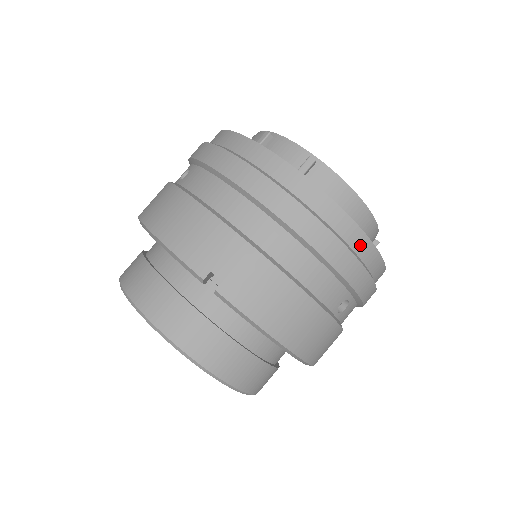
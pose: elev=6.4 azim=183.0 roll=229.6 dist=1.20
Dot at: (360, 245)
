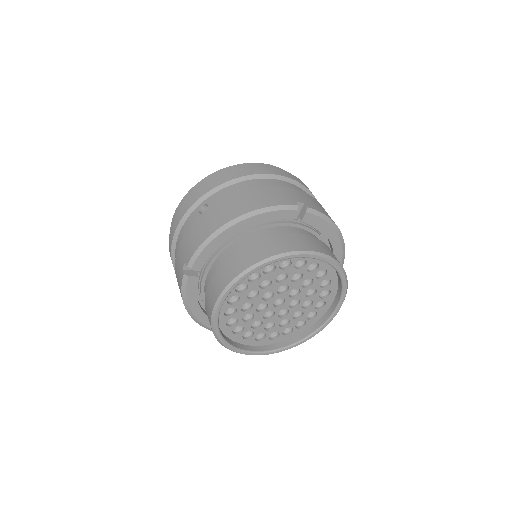
Dot at: occluded
